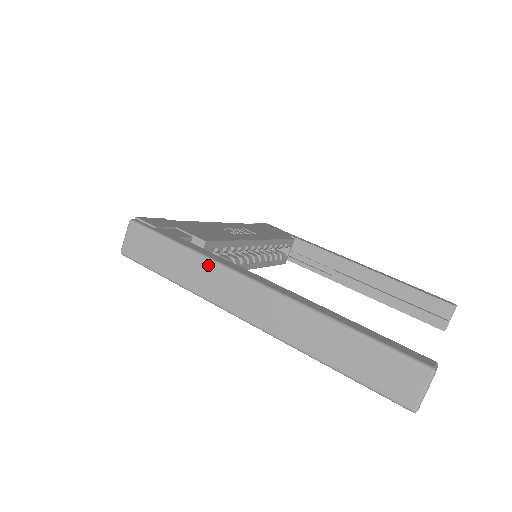
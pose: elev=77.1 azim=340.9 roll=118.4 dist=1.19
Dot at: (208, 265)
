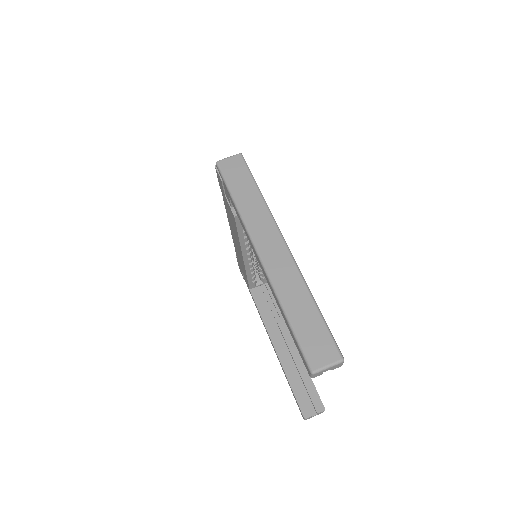
Dot at: (265, 211)
